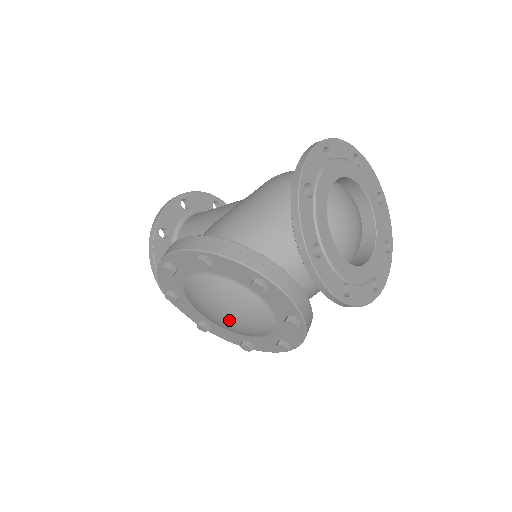
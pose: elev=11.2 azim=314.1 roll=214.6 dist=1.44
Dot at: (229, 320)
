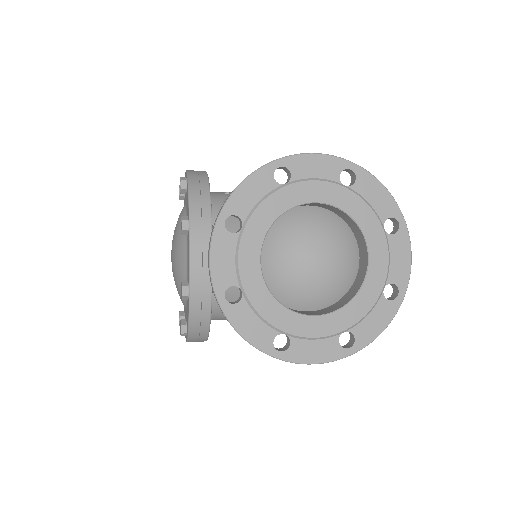
Dot at: occluded
